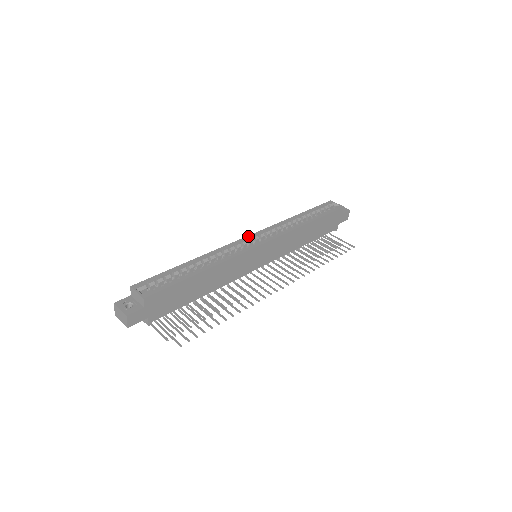
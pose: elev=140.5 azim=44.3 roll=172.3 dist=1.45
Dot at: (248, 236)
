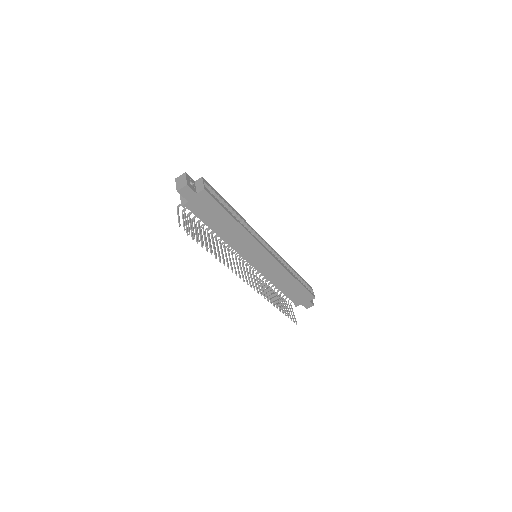
Dot at: occluded
